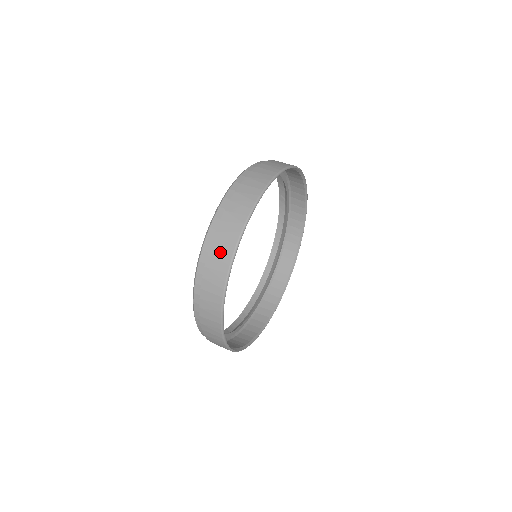
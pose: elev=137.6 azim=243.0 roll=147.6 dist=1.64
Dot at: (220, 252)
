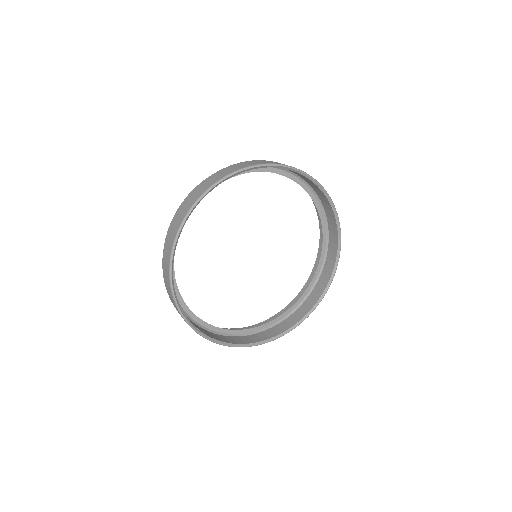
Dot at: (223, 172)
